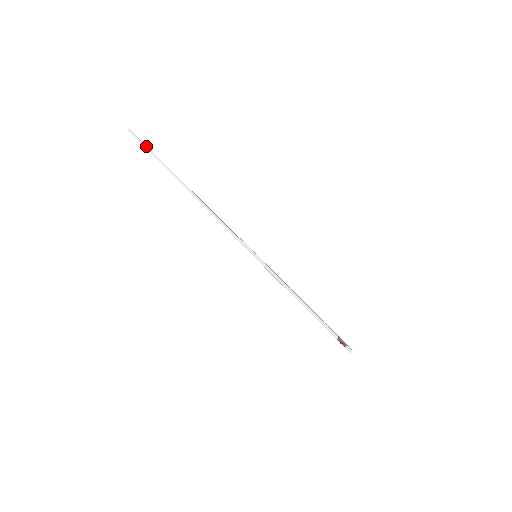
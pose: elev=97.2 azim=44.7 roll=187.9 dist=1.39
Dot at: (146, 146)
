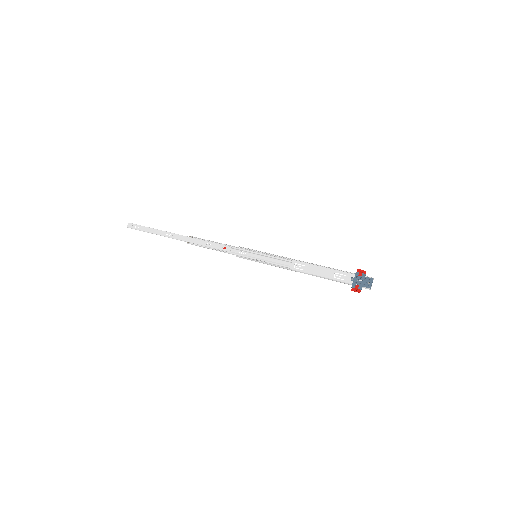
Dot at: occluded
